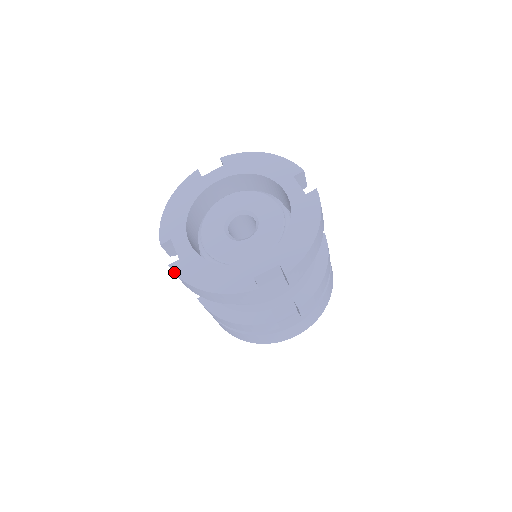
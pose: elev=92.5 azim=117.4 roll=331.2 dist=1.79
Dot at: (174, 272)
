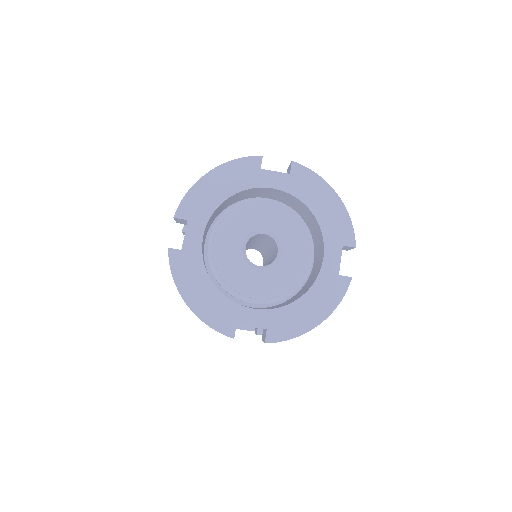
Dot at: (169, 260)
